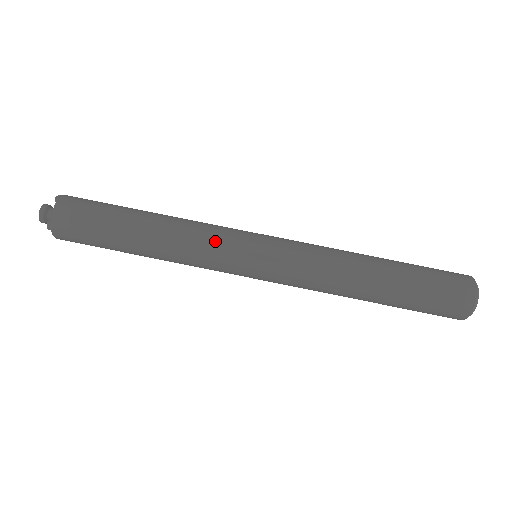
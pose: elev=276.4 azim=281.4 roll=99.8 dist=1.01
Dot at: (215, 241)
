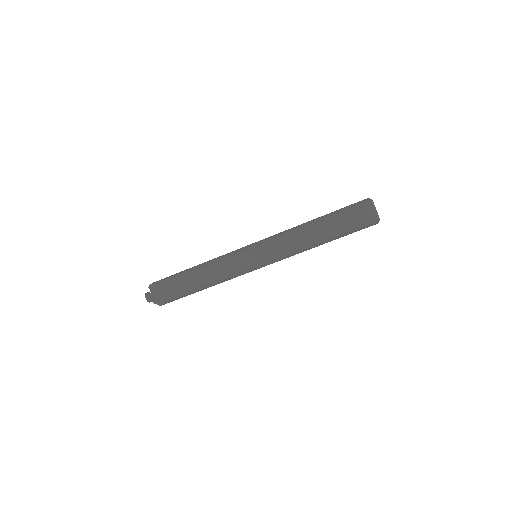
Dot at: (231, 263)
